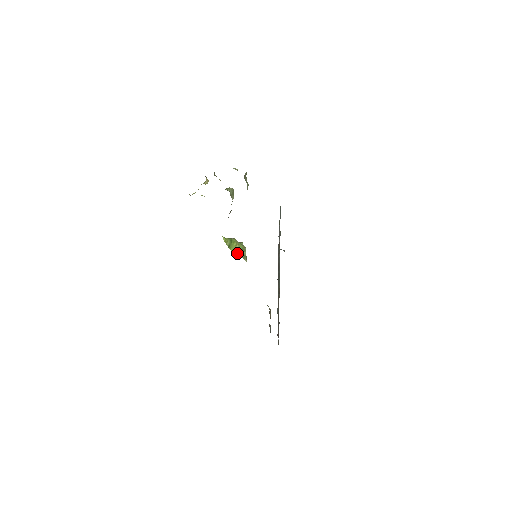
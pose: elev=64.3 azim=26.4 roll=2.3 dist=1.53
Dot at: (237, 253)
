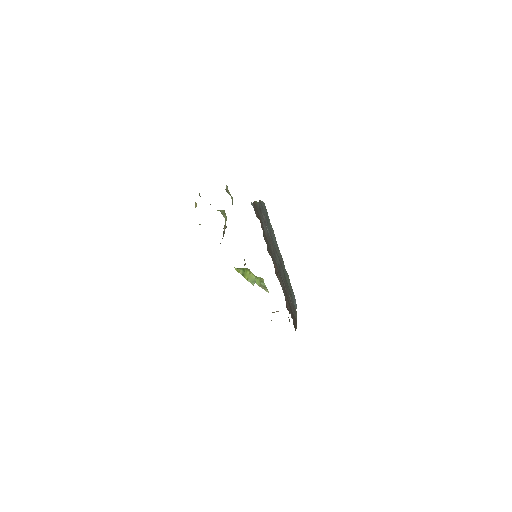
Dot at: (253, 281)
